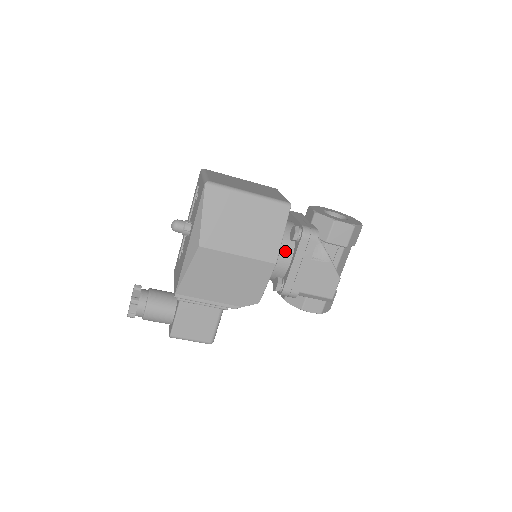
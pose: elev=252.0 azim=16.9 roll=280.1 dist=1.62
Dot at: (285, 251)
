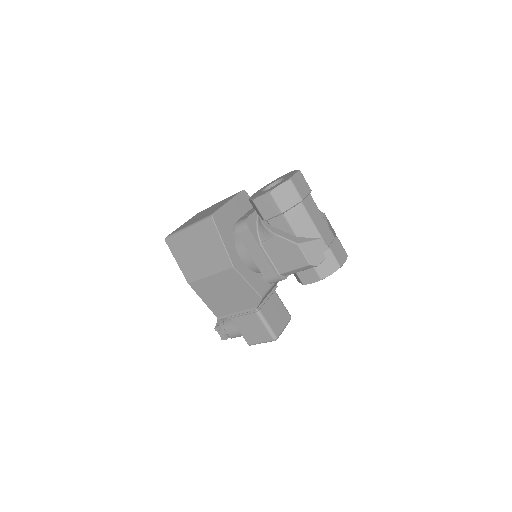
Dot at: (244, 249)
